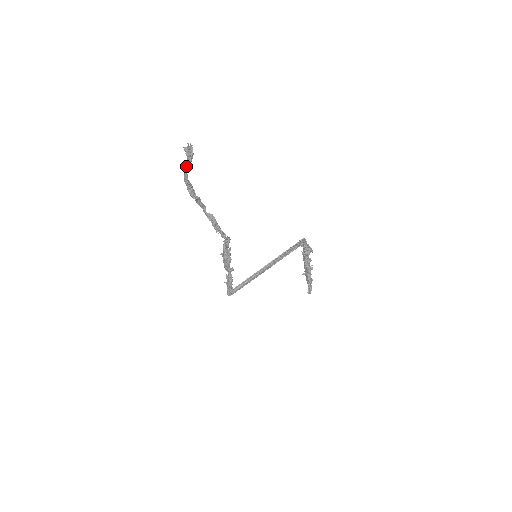
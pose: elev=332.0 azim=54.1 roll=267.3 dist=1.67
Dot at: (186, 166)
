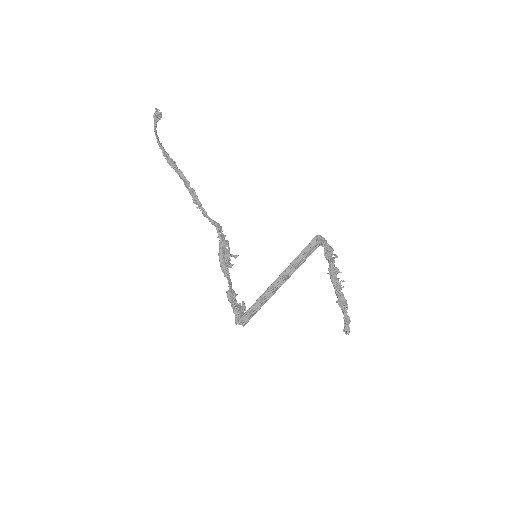
Dot at: (154, 127)
